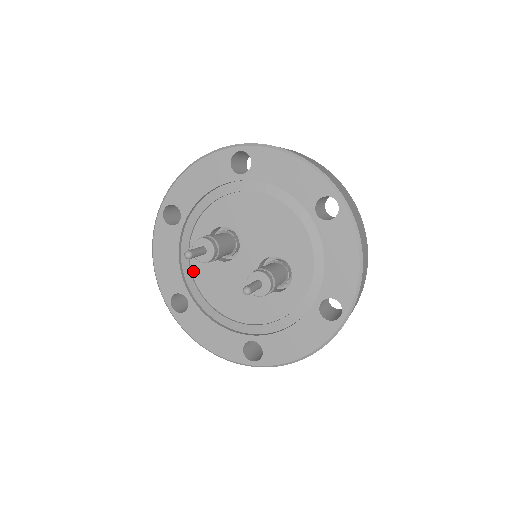
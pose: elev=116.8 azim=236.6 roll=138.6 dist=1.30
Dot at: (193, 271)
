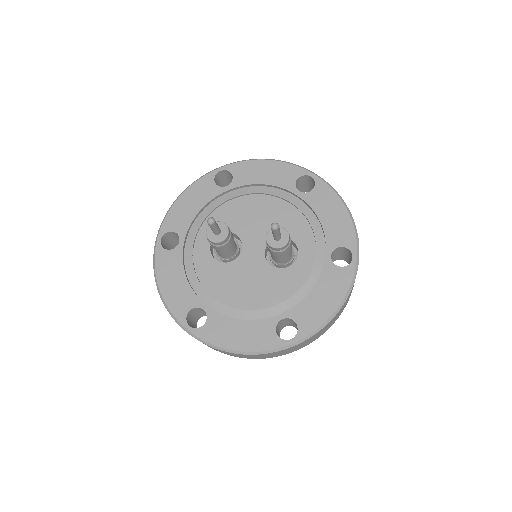
Dot at: (202, 283)
